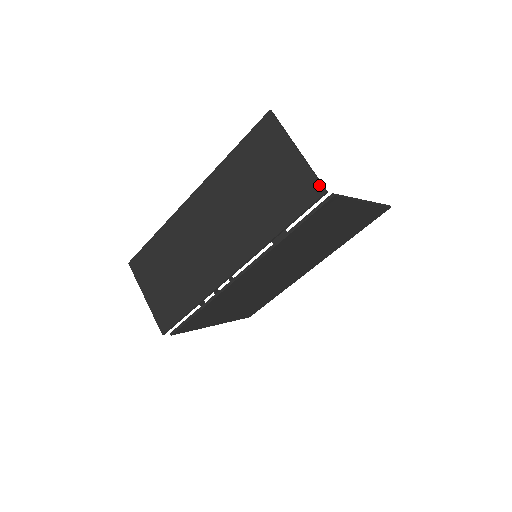
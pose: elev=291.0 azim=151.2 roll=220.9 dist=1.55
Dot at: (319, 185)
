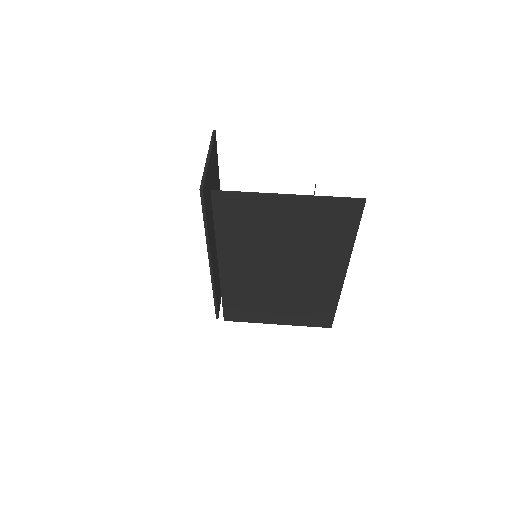
Dot at: (201, 184)
